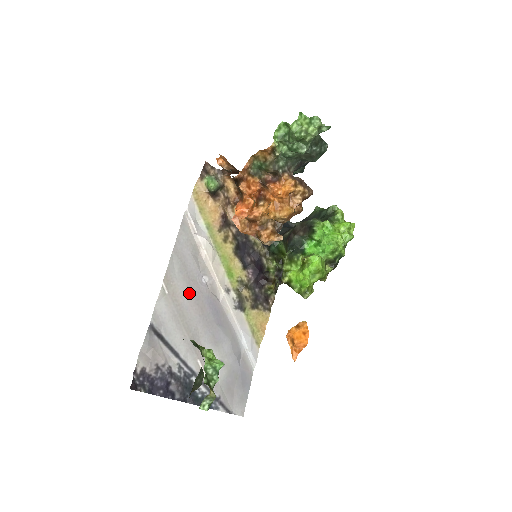
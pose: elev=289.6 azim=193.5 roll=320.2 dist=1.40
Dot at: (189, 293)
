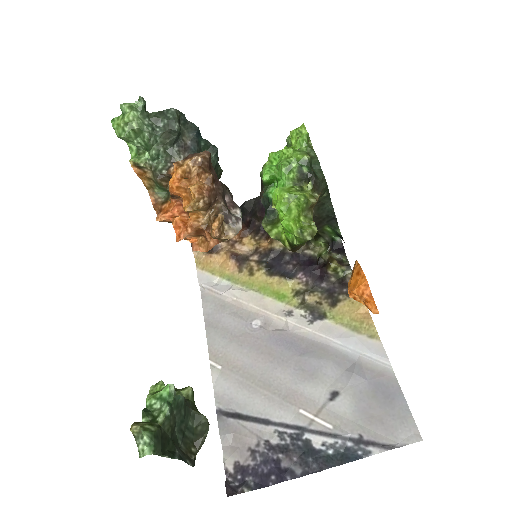
Dot at: (245, 350)
